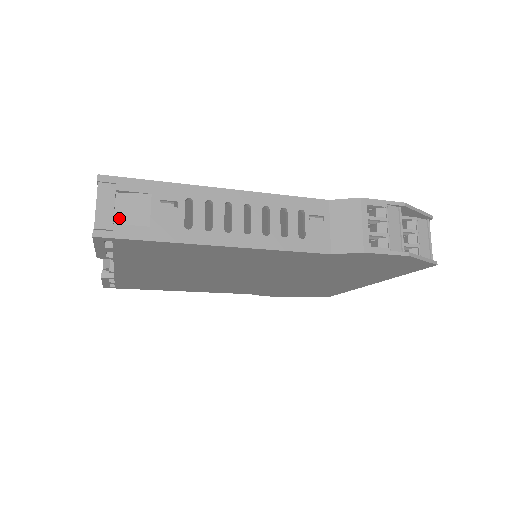
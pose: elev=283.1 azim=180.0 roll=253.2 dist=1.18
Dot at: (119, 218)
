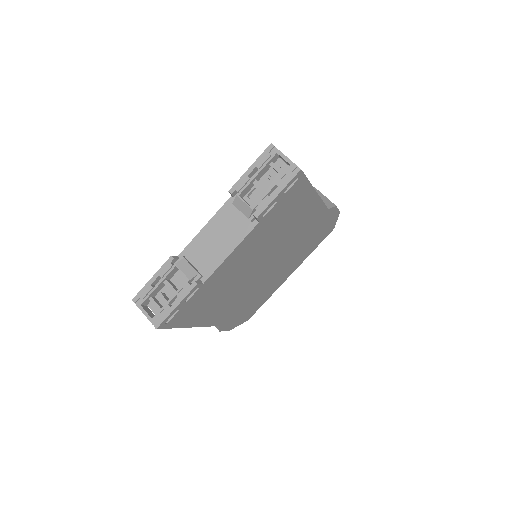
Dot at: occluded
